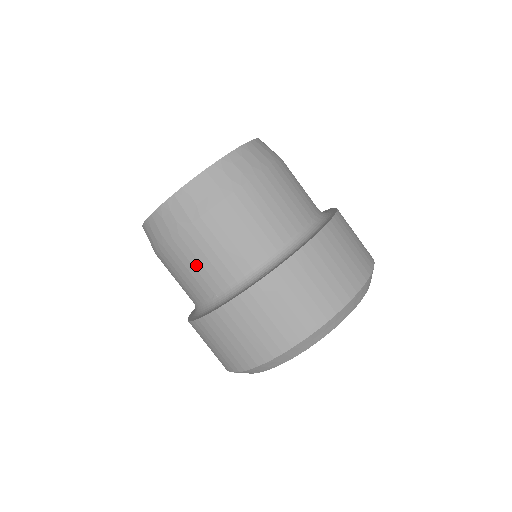
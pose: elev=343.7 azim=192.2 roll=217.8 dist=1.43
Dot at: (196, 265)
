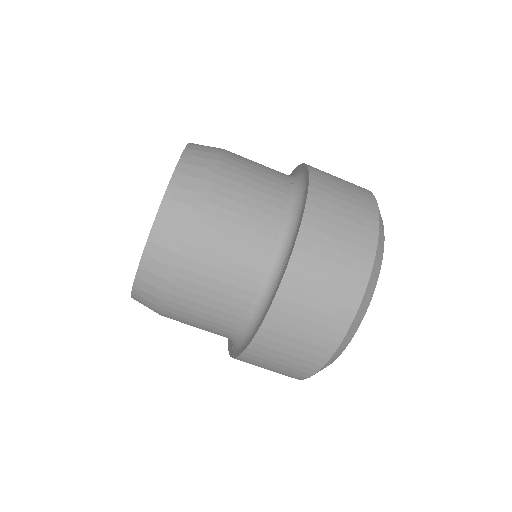
Dot at: (213, 296)
